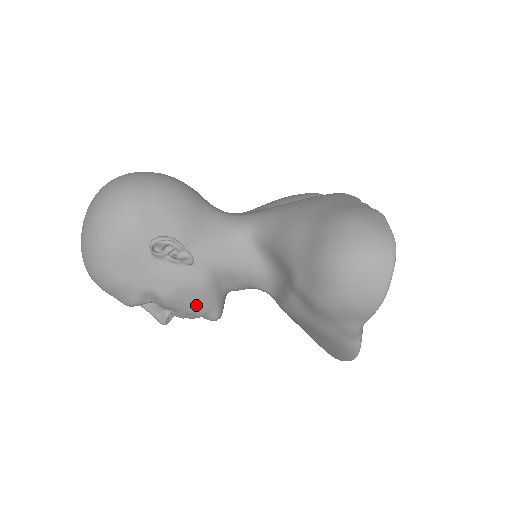
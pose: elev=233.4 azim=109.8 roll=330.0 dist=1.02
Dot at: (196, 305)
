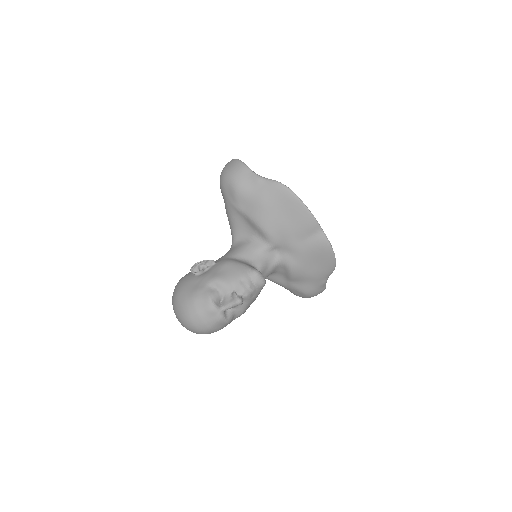
Dot at: (235, 271)
